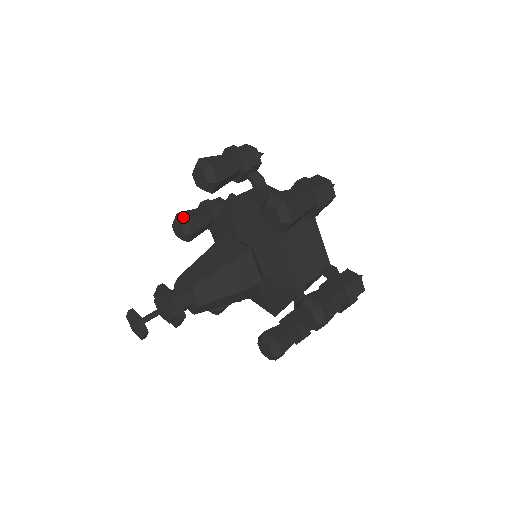
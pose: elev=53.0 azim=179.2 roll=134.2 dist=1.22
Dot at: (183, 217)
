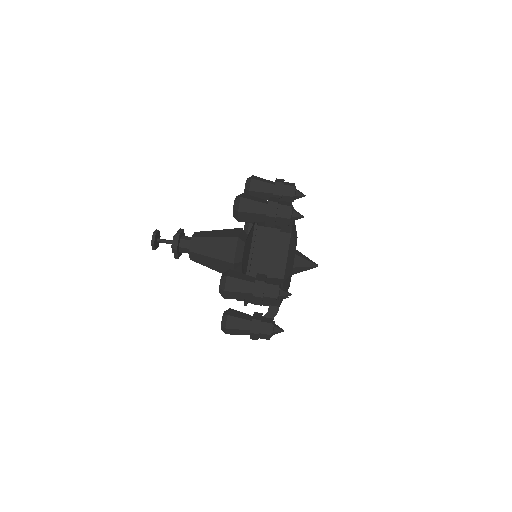
Dot at: (249, 186)
